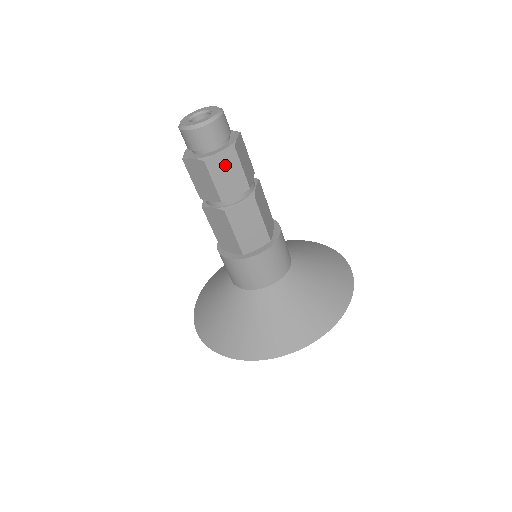
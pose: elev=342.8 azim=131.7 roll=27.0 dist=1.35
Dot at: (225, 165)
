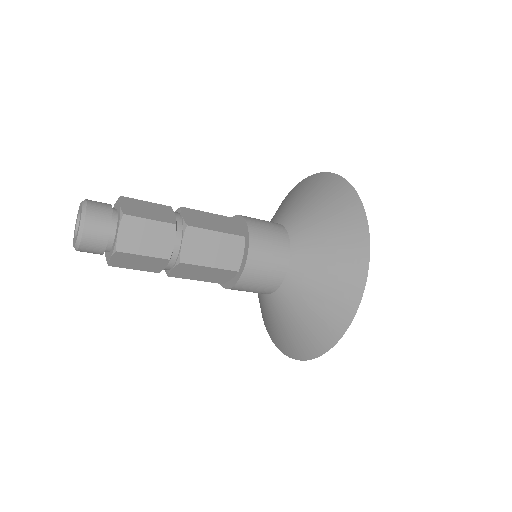
Dot at: (127, 260)
